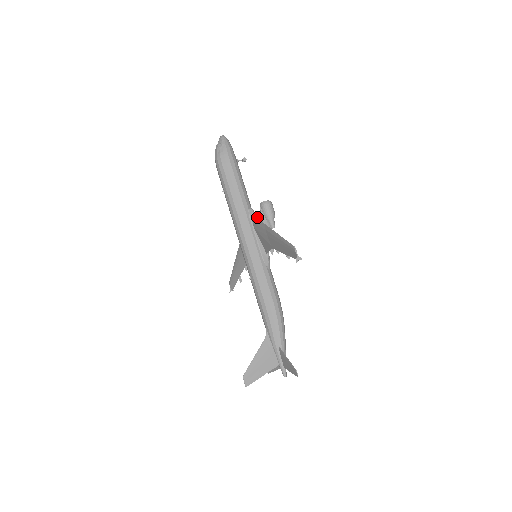
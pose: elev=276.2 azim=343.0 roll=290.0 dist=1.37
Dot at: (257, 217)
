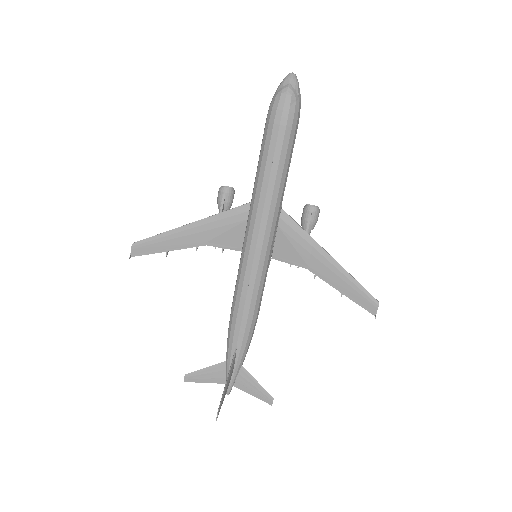
Dot at: (281, 210)
